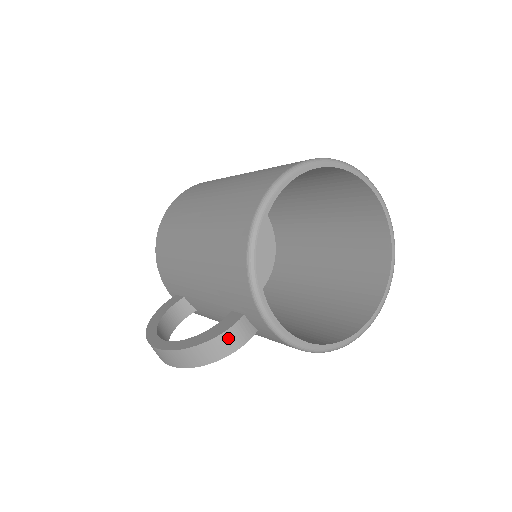
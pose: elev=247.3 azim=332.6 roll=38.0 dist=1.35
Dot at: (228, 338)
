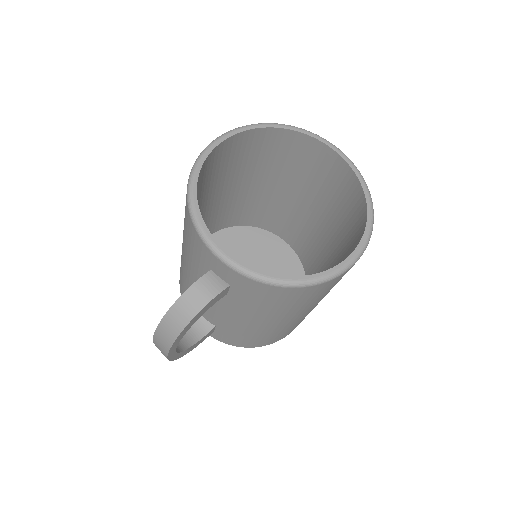
Dot at: (196, 292)
